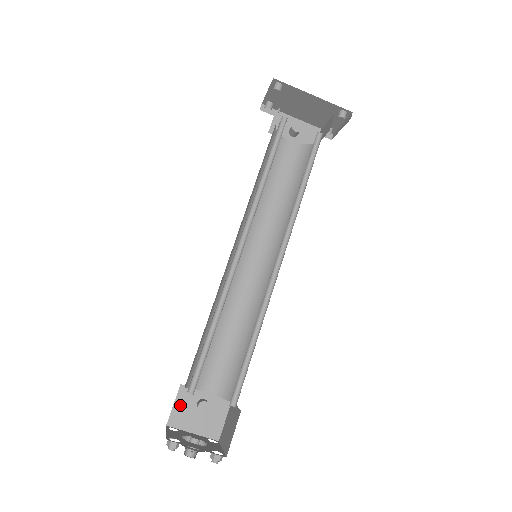
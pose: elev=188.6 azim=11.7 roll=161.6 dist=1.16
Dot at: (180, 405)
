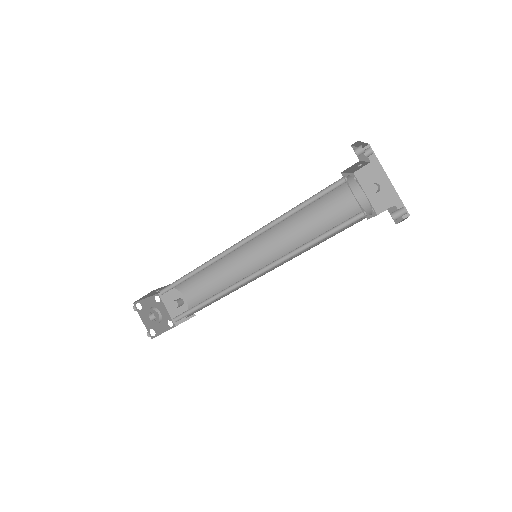
Dot at: (170, 291)
